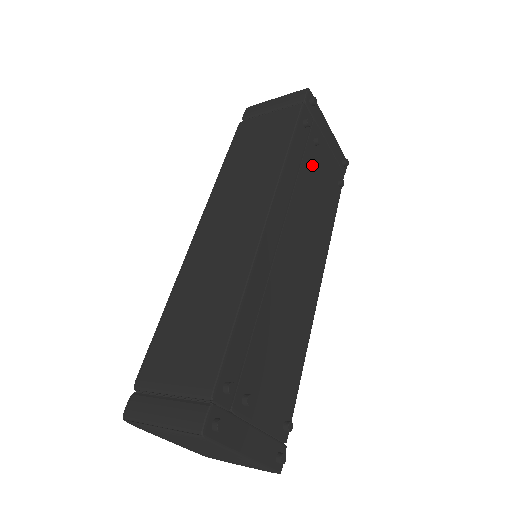
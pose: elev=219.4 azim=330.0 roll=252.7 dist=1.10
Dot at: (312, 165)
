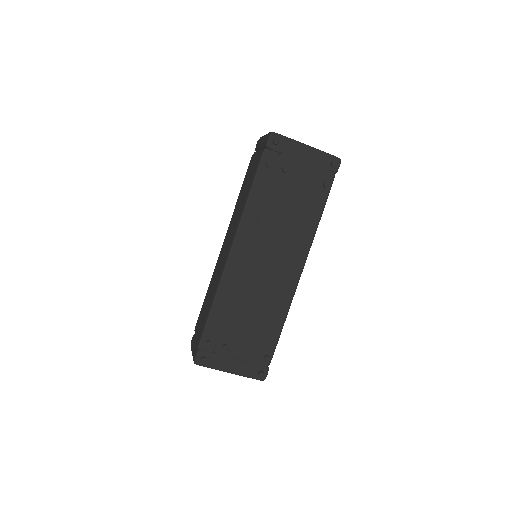
Dot at: (282, 190)
